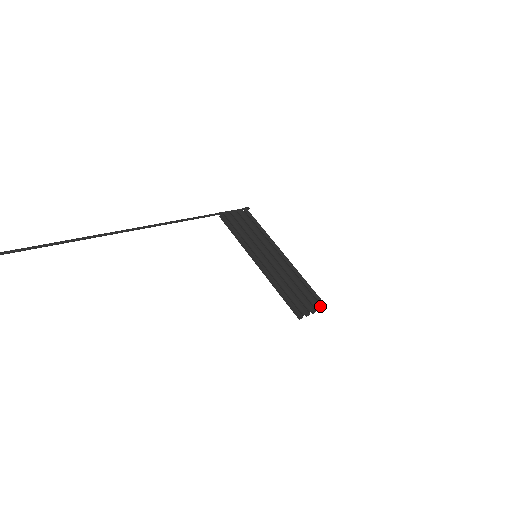
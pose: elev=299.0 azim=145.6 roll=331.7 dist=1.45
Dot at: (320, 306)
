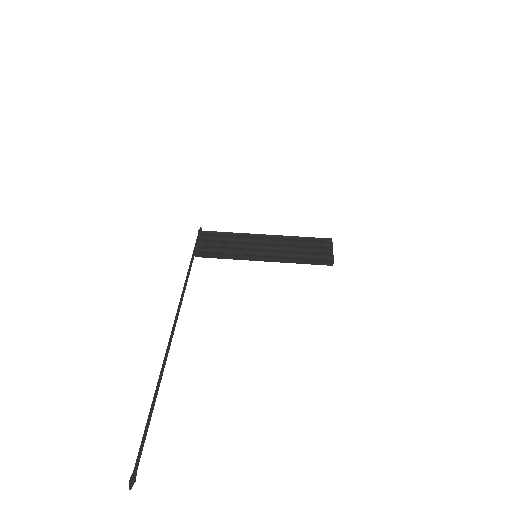
Dot at: (331, 243)
